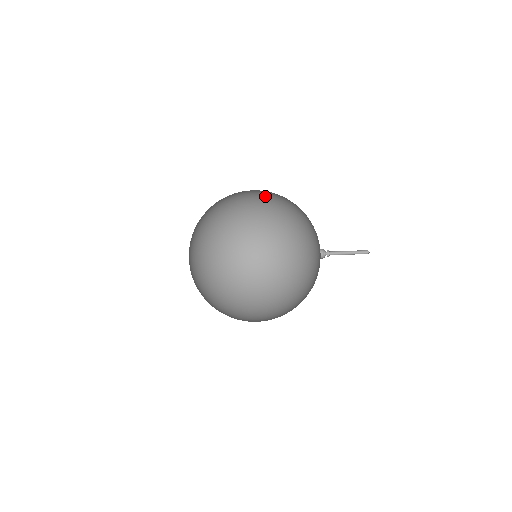
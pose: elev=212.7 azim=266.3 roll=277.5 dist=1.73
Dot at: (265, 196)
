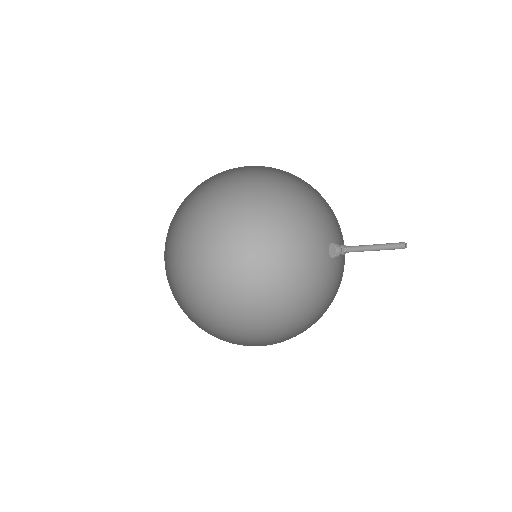
Dot at: (270, 169)
